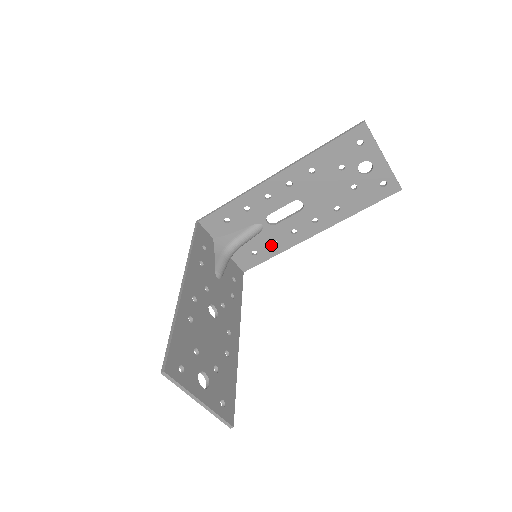
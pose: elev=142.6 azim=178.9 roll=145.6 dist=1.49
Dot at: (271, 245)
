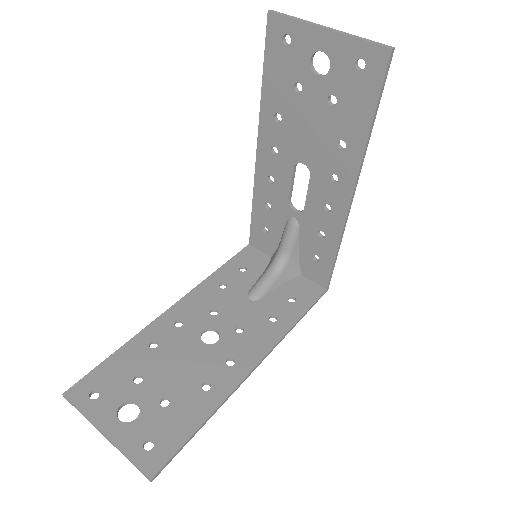
Dot at: (322, 239)
